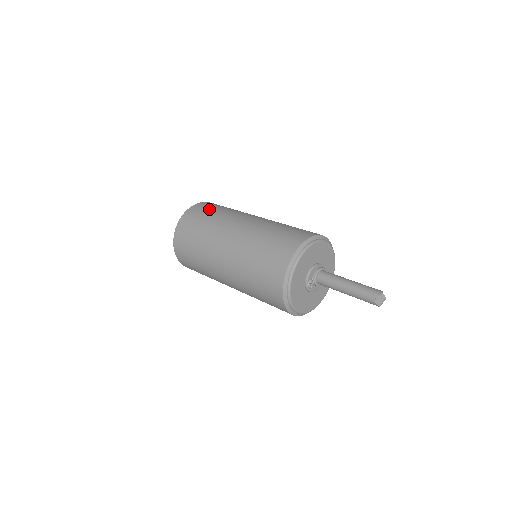
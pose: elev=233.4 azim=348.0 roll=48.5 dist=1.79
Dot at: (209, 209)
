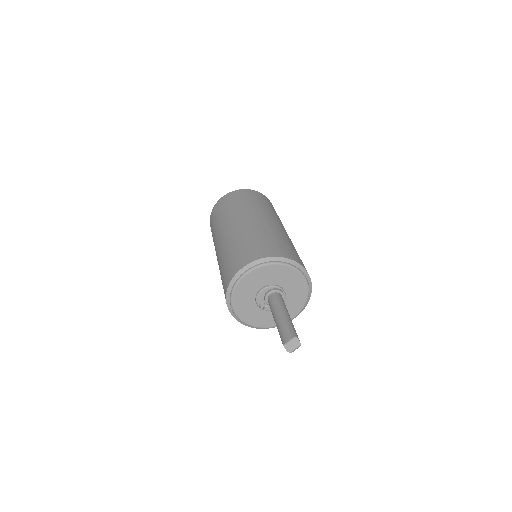
Dot at: (226, 204)
